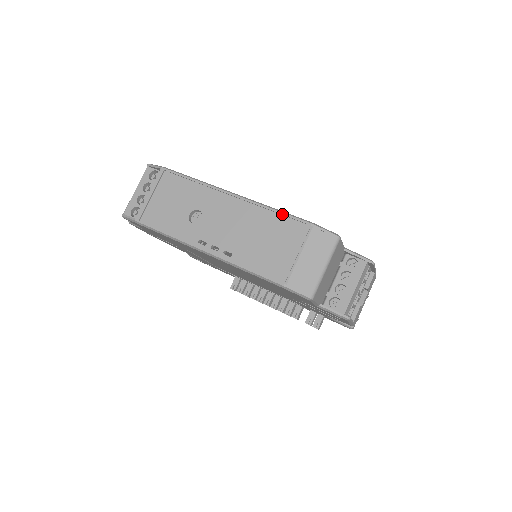
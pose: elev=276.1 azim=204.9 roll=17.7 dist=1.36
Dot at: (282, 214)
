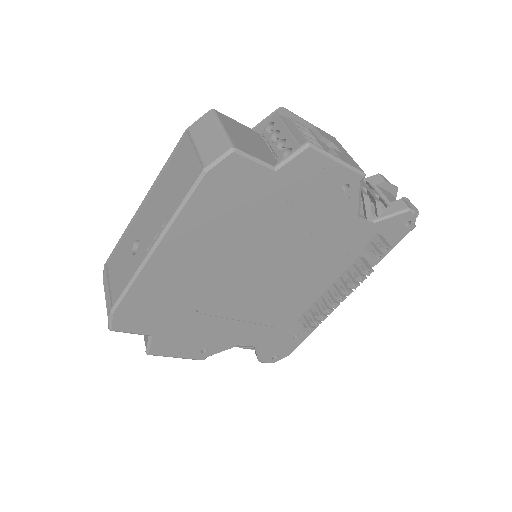
Dot at: (170, 158)
